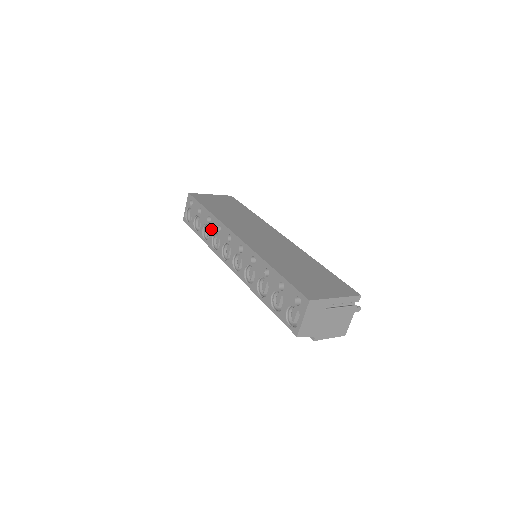
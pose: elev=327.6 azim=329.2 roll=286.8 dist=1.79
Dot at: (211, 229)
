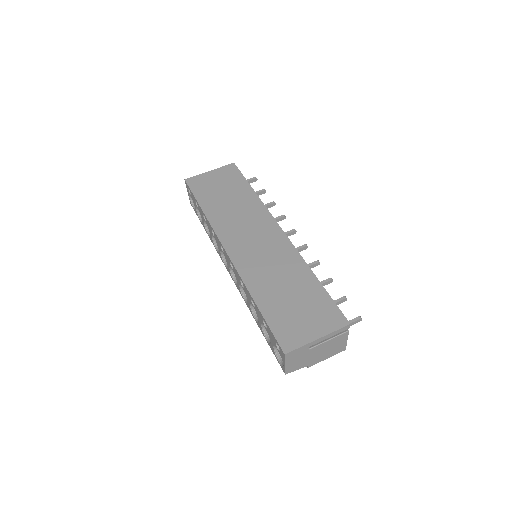
Dot at: (209, 229)
